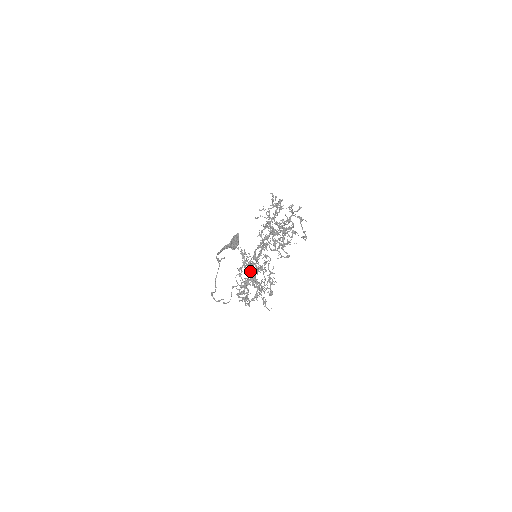
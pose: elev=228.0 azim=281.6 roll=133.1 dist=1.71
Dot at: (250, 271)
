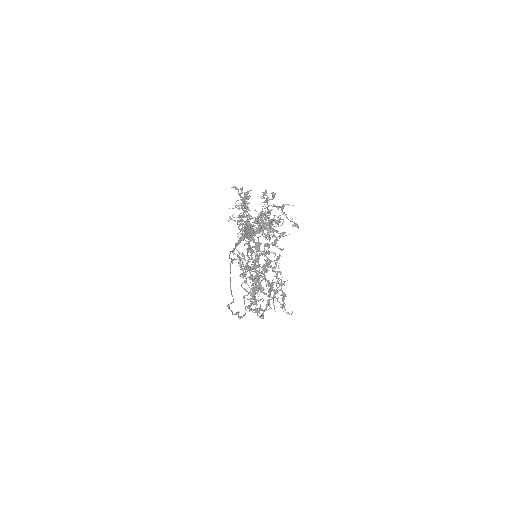
Dot at: (251, 278)
